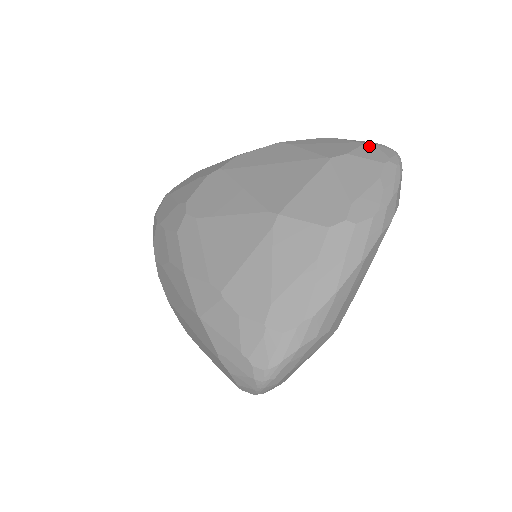
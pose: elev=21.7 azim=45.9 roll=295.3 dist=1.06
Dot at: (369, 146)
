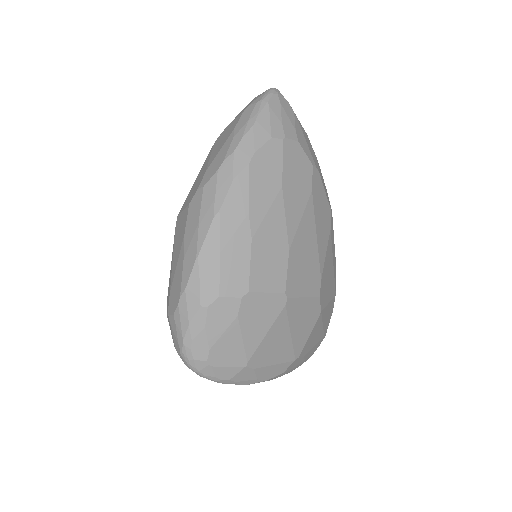
Dot at: occluded
